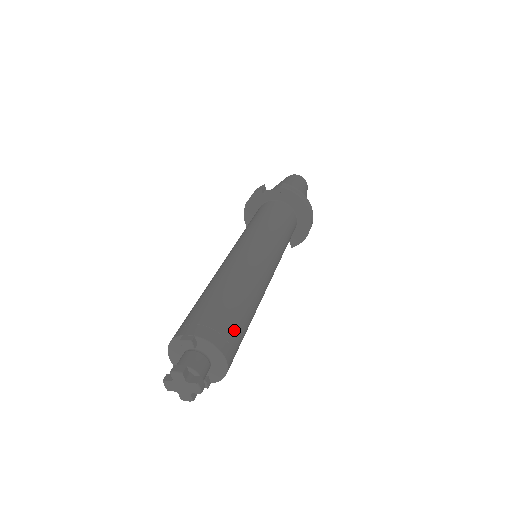
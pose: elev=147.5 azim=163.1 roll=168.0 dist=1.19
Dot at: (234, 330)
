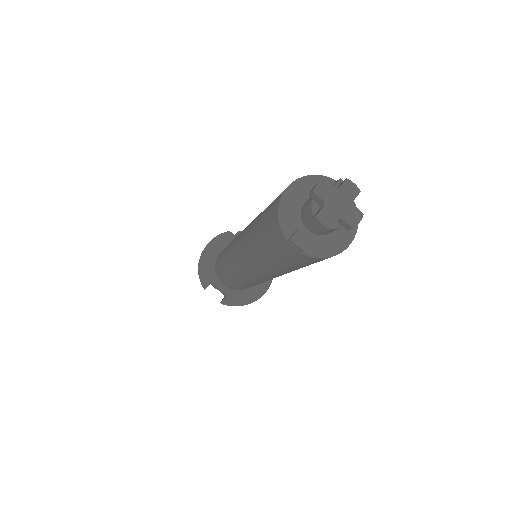
Dot at: occluded
